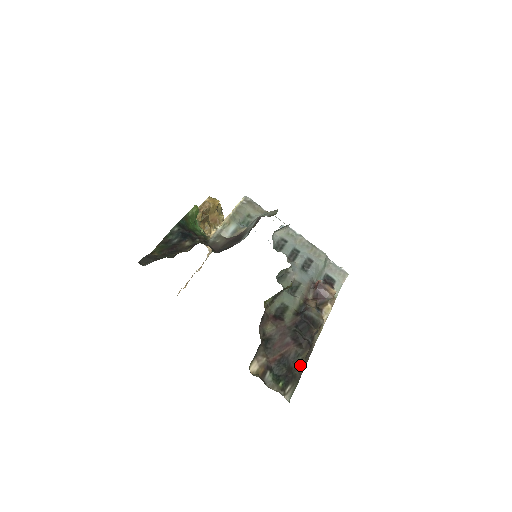
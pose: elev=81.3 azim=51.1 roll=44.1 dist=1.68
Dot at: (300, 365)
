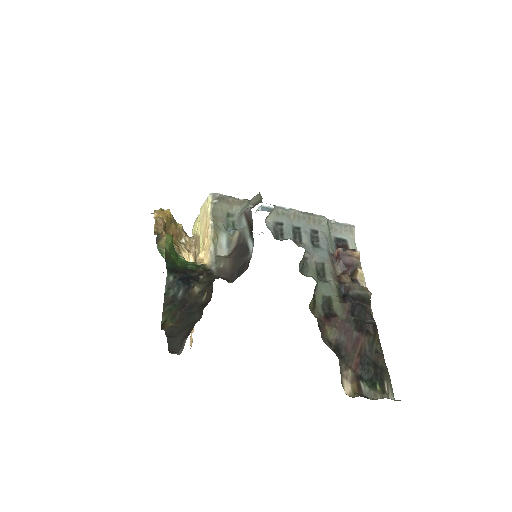
Dot at: (378, 353)
